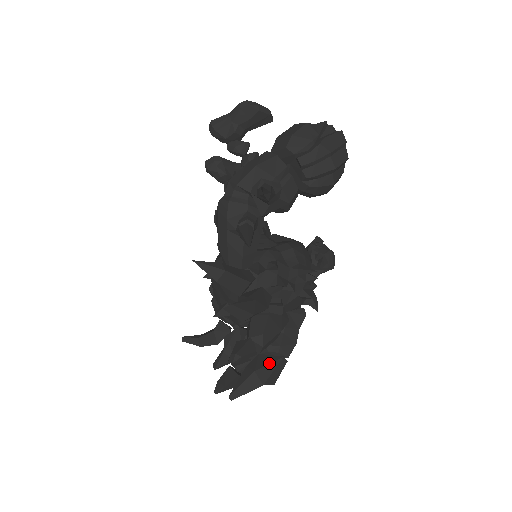
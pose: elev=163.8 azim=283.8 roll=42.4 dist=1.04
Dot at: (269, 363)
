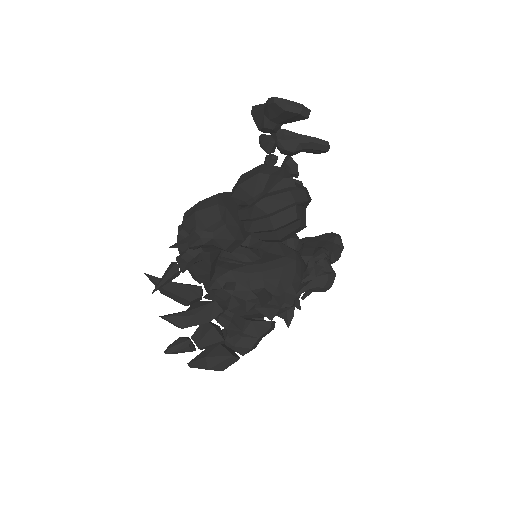
Dot at: (219, 355)
